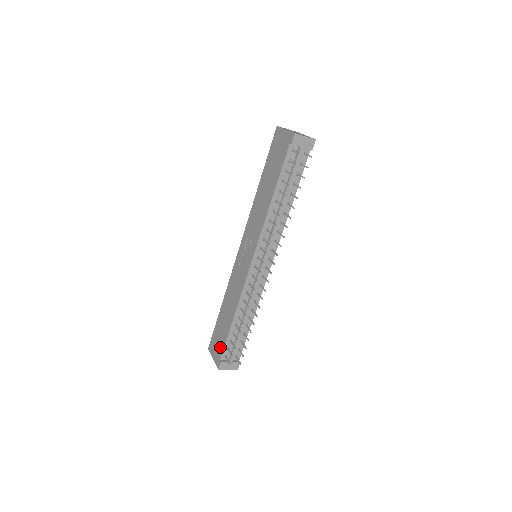
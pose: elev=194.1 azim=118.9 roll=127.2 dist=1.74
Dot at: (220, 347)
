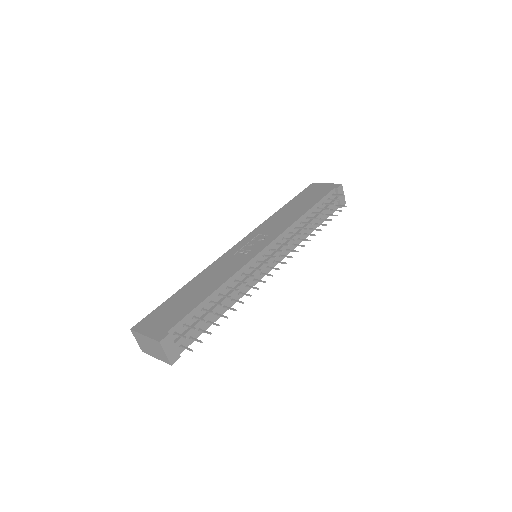
Dot at: (172, 319)
